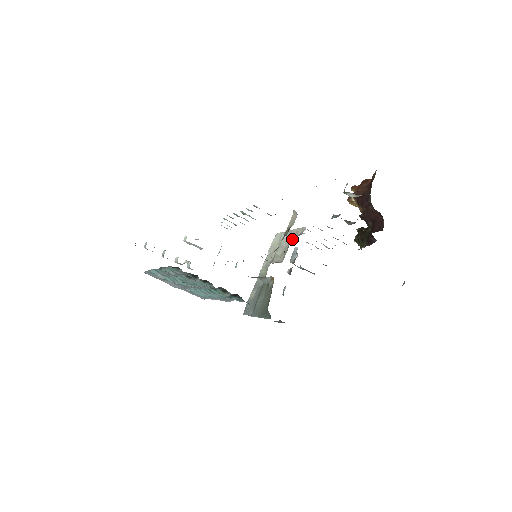
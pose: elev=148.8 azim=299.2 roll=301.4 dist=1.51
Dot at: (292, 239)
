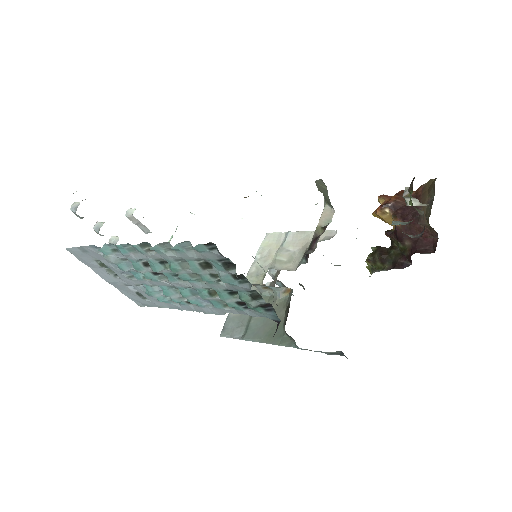
Dot at: occluded
